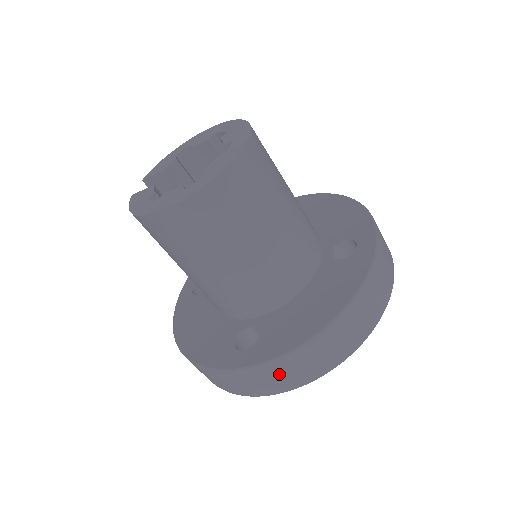
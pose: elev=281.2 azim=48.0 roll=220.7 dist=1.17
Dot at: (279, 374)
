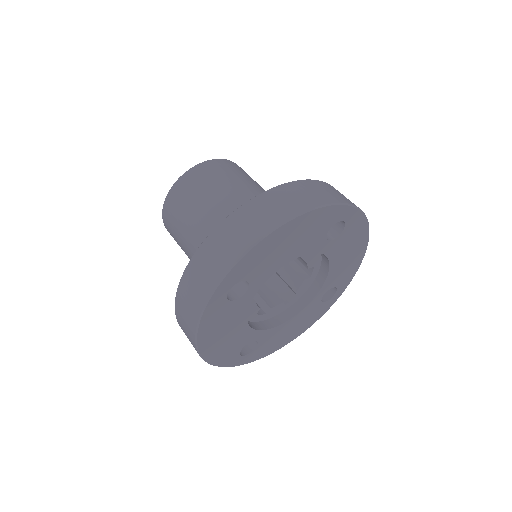
Dot at: (219, 247)
